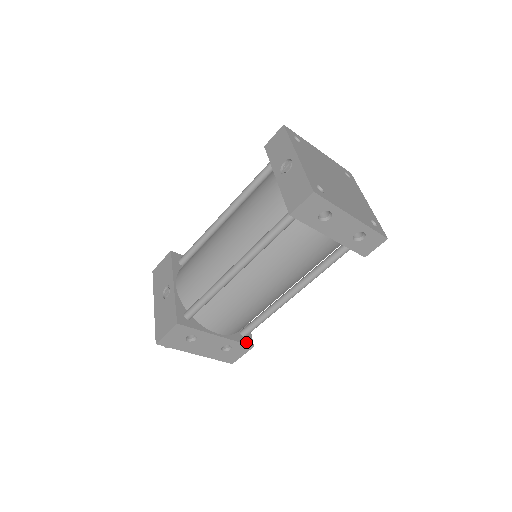
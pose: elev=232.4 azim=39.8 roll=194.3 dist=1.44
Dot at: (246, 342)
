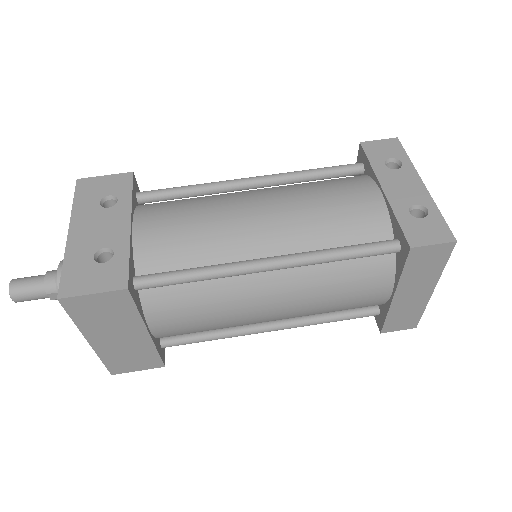
Dot at: (130, 276)
